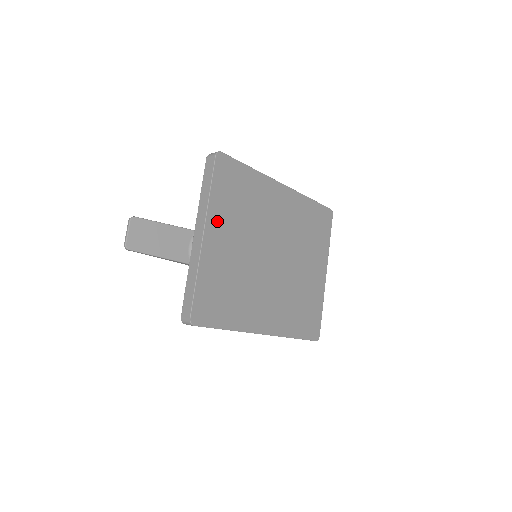
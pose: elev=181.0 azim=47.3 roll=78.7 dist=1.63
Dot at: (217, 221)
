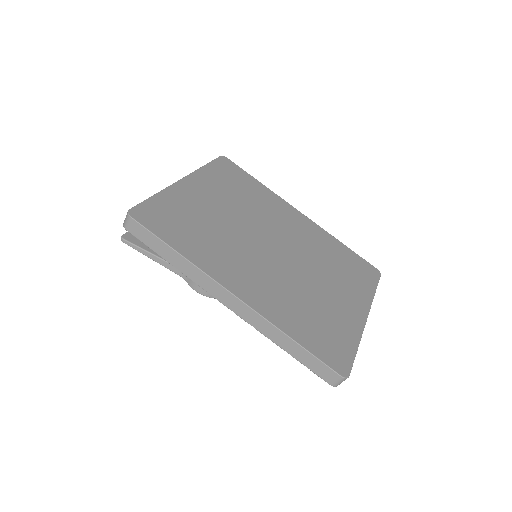
Dot at: (203, 182)
